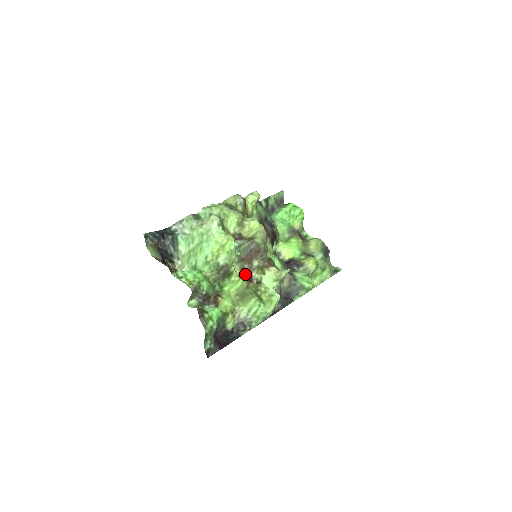
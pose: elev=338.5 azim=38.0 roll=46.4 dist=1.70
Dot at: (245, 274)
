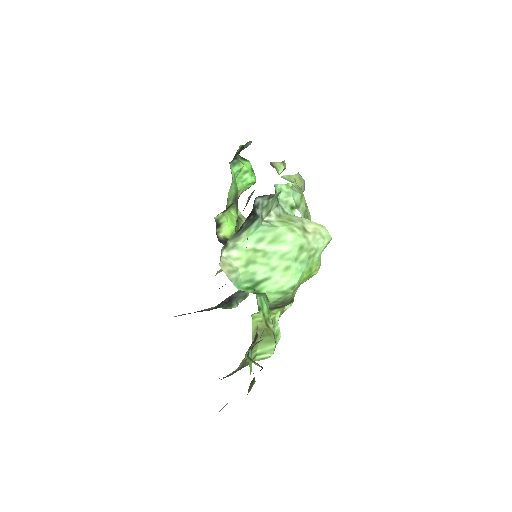
Dot at: occluded
